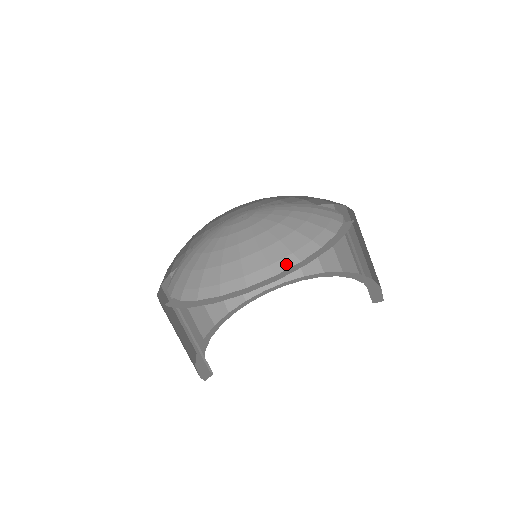
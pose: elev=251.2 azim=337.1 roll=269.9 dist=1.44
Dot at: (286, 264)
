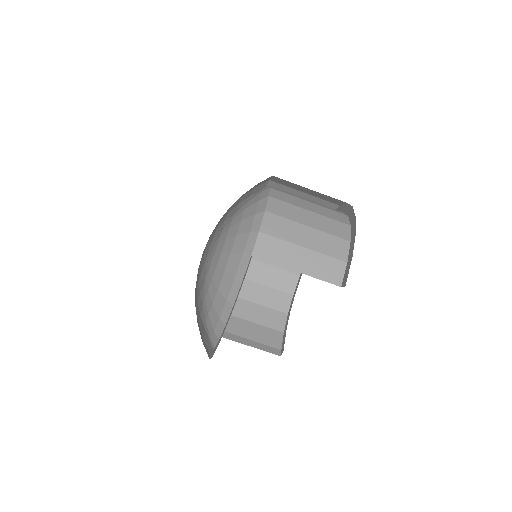
Dot at: (220, 329)
